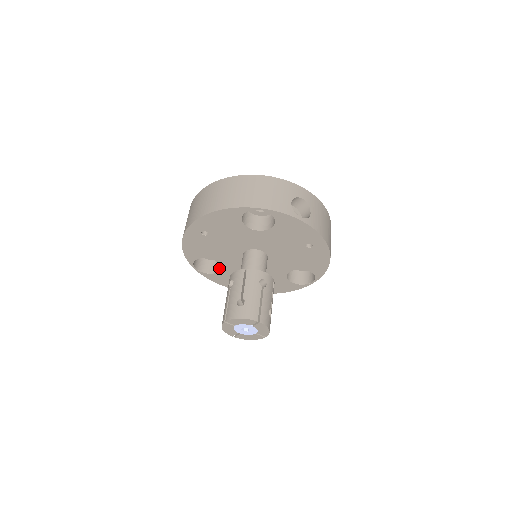
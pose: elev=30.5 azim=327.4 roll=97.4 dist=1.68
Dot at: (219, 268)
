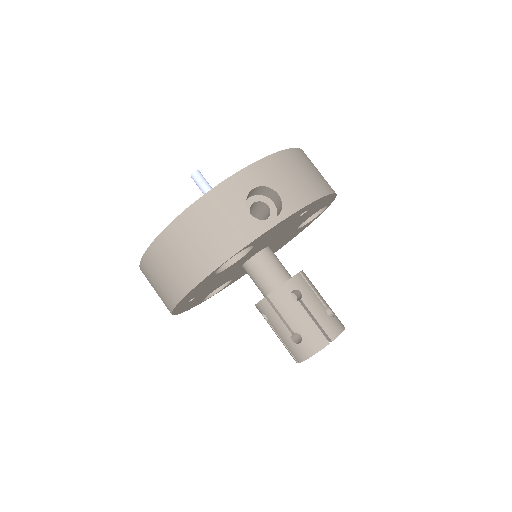
Dot at: occluded
